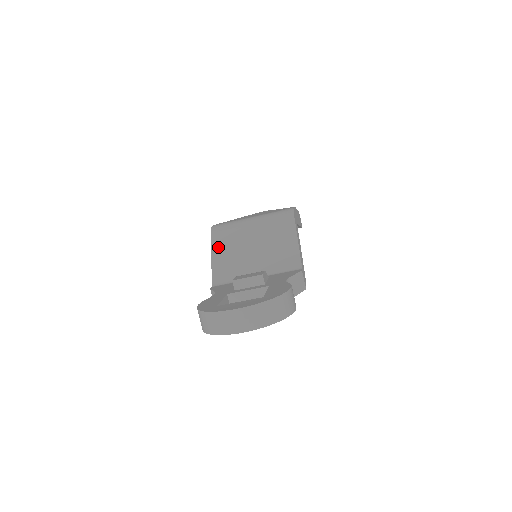
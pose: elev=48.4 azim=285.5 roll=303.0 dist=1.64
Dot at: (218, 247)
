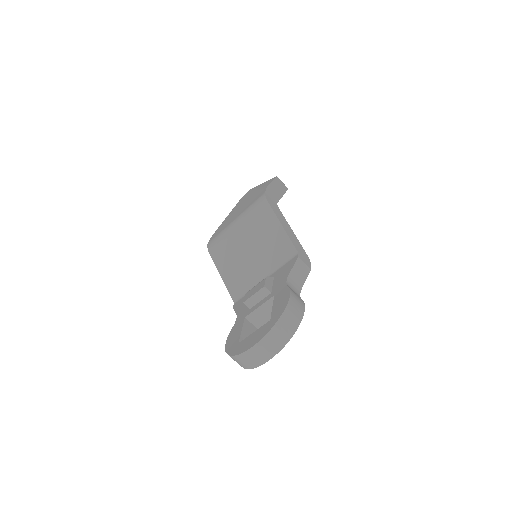
Dot at: (221, 264)
